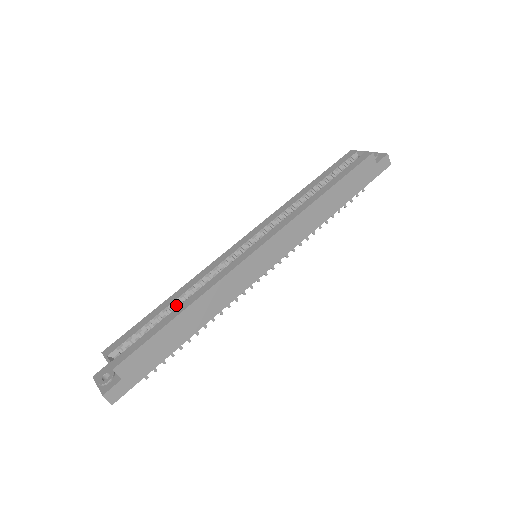
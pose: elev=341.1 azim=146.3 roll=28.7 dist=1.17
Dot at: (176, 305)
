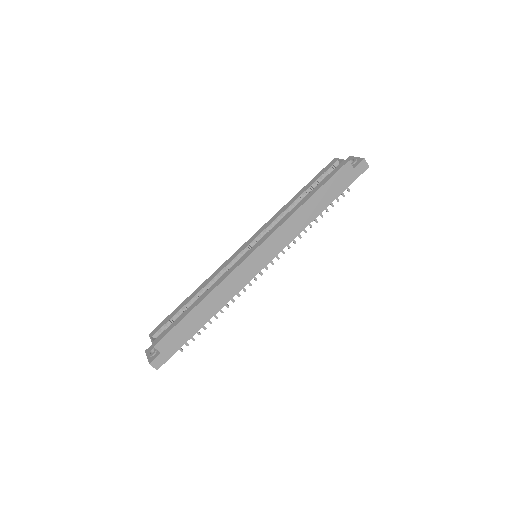
Dot at: (197, 298)
